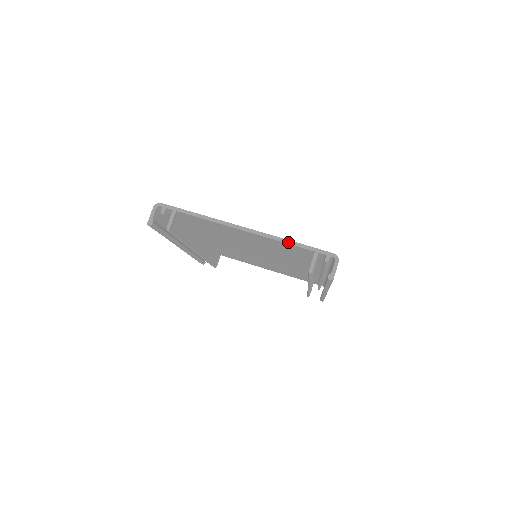
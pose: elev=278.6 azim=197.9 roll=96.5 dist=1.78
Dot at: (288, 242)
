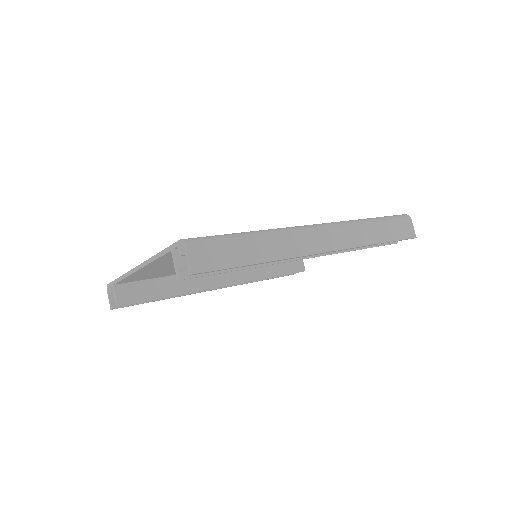
Dot at: (156, 257)
